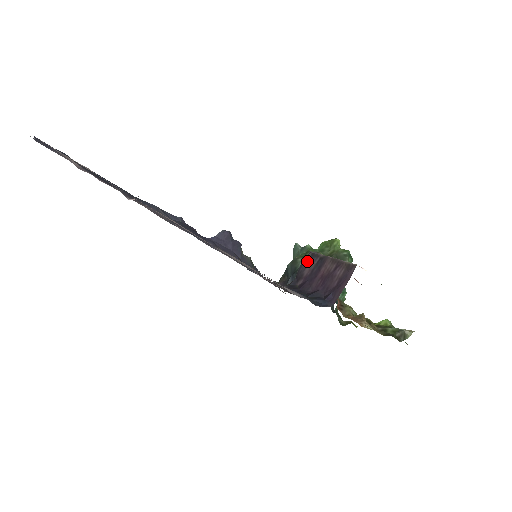
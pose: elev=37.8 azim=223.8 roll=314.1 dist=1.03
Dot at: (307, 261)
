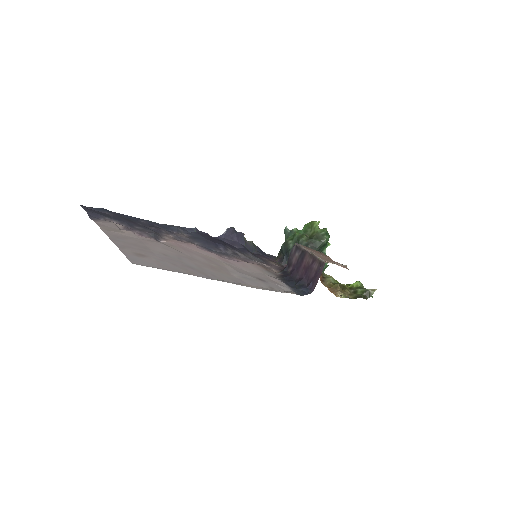
Dot at: (294, 252)
